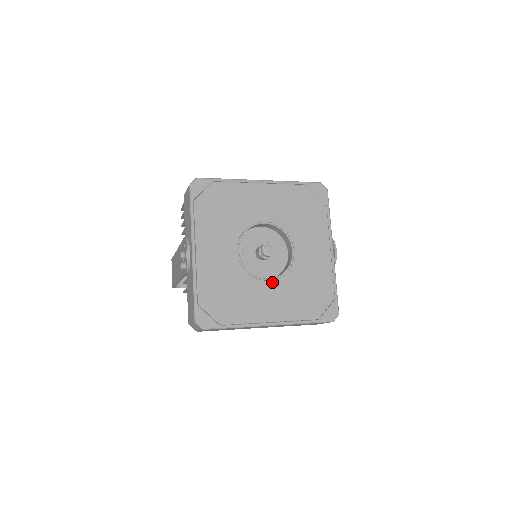
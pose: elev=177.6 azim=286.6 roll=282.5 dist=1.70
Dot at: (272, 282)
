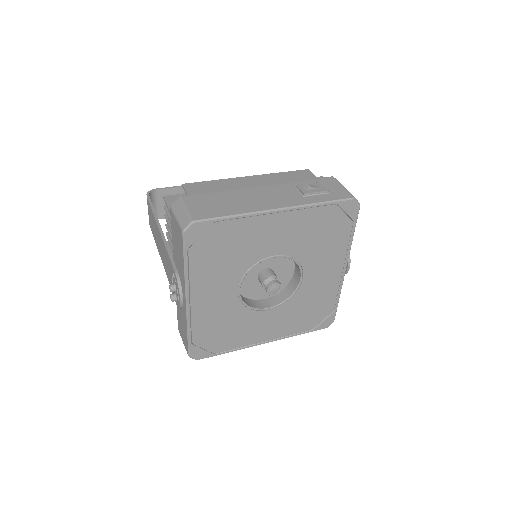
Dot at: (272, 310)
